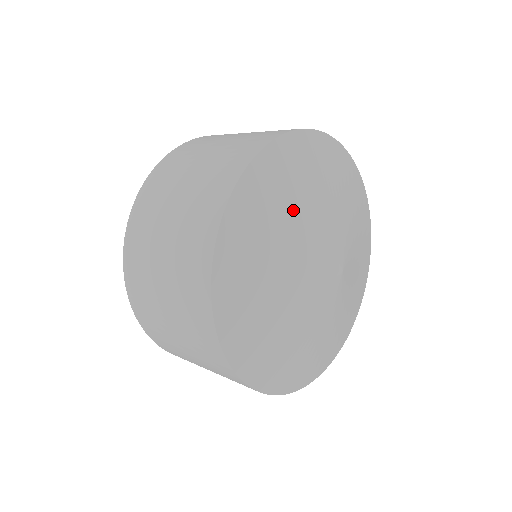
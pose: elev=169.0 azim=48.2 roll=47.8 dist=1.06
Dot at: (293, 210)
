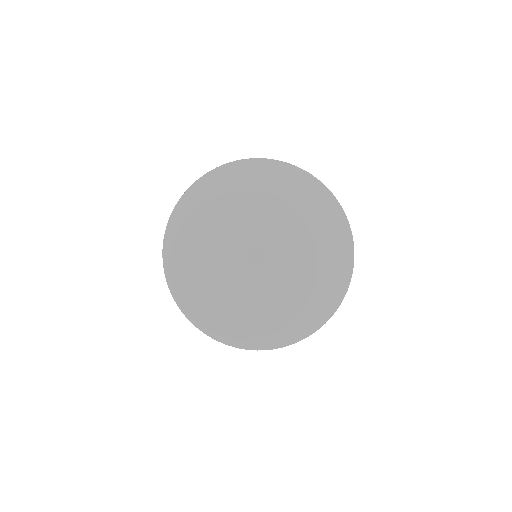
Dot at: (203, 258)
